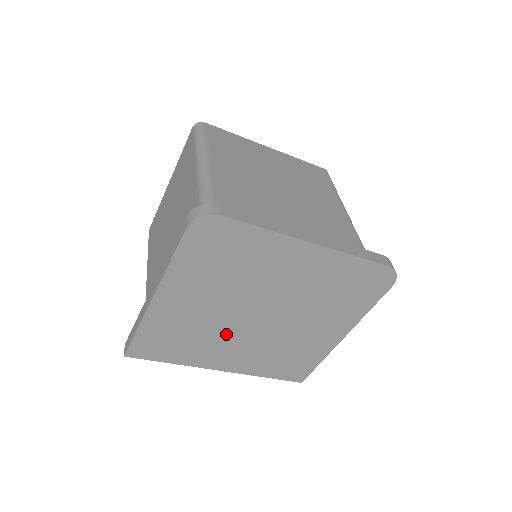
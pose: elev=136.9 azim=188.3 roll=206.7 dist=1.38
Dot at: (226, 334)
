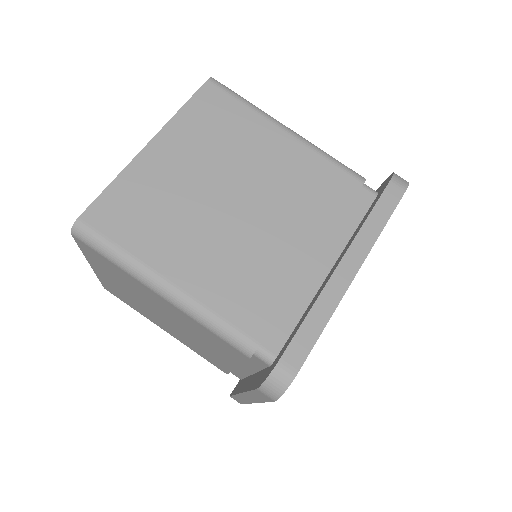
Dot at: occluded
